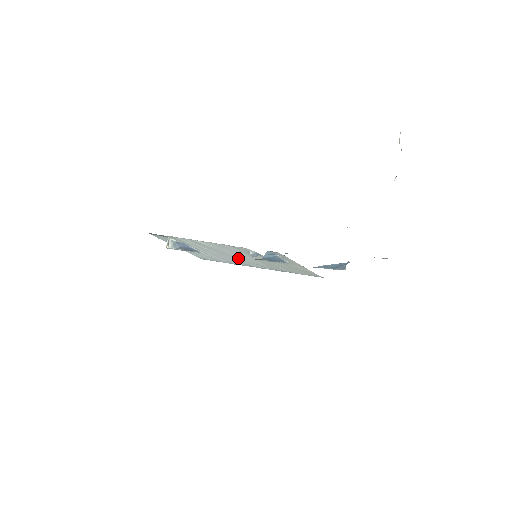
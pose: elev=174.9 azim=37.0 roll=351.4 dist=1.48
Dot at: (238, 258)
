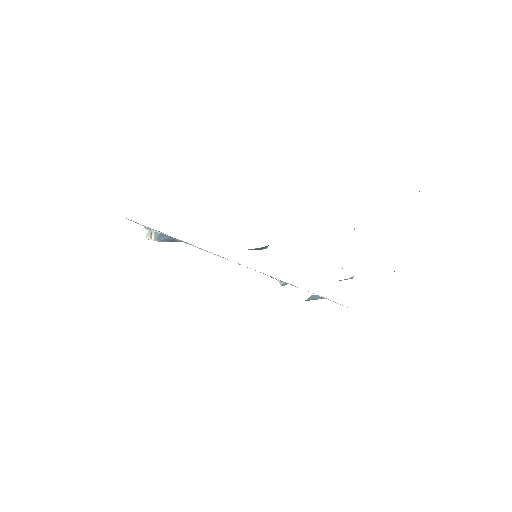
Dot at: occluded
